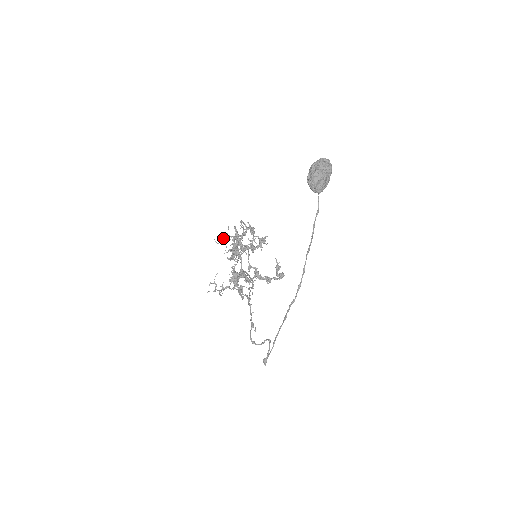
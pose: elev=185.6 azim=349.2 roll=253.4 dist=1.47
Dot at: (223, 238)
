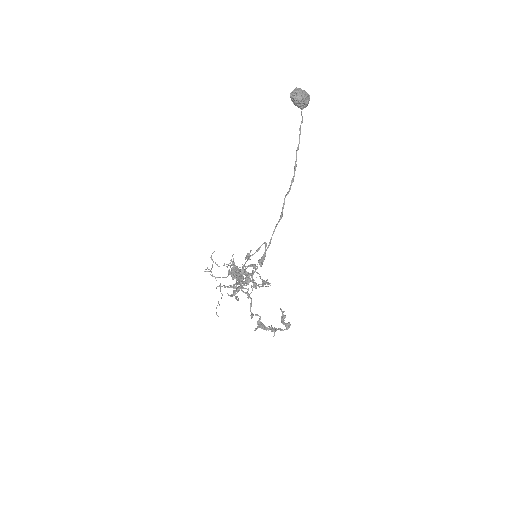
Dot at: (224, 263)
